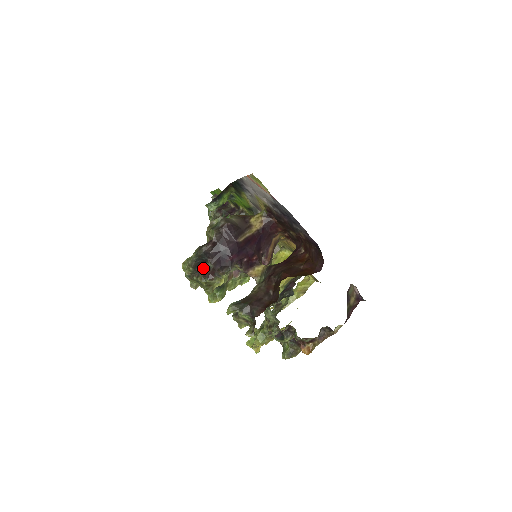
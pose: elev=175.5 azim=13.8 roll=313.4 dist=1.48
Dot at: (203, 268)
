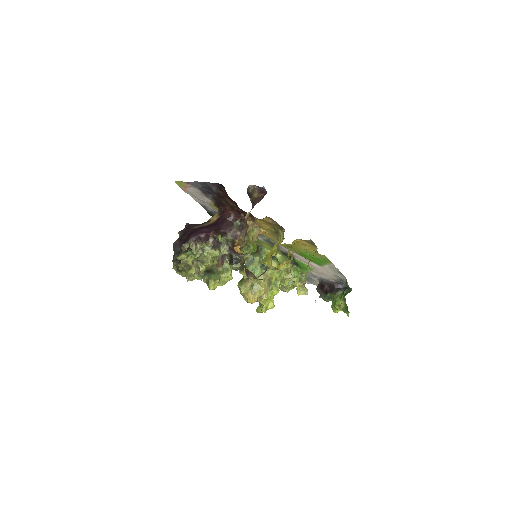
Dot at: occluded
